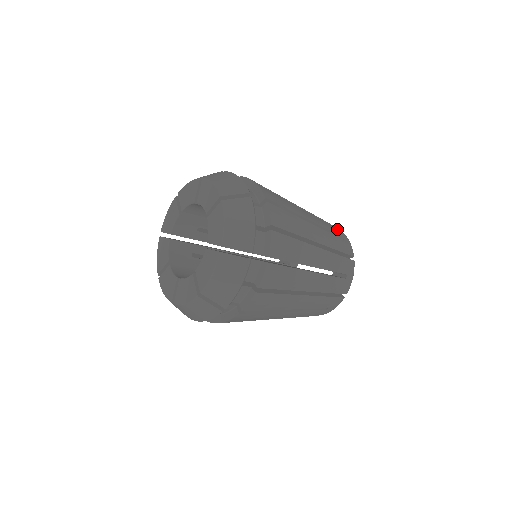
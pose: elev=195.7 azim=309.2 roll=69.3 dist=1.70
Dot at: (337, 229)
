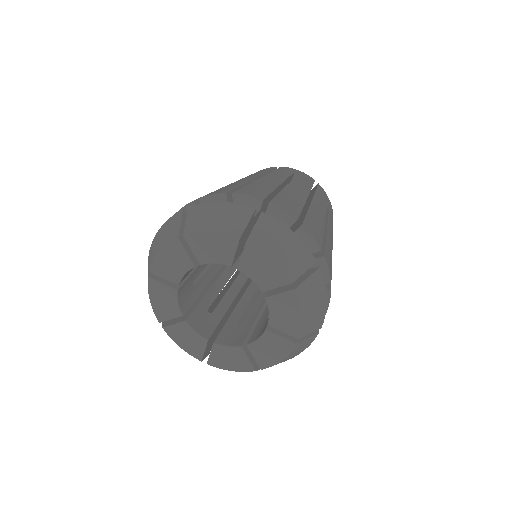
Dot at: (320, 189)
